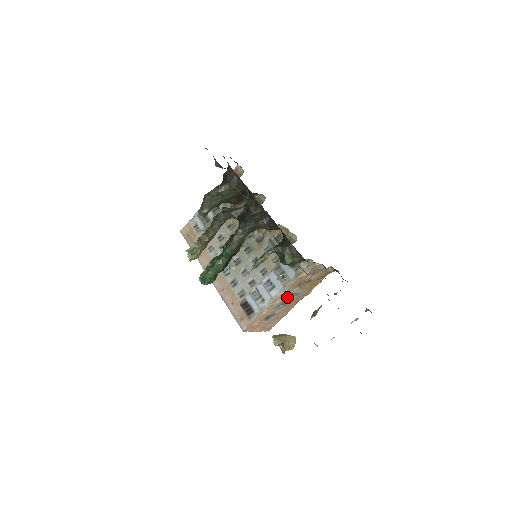
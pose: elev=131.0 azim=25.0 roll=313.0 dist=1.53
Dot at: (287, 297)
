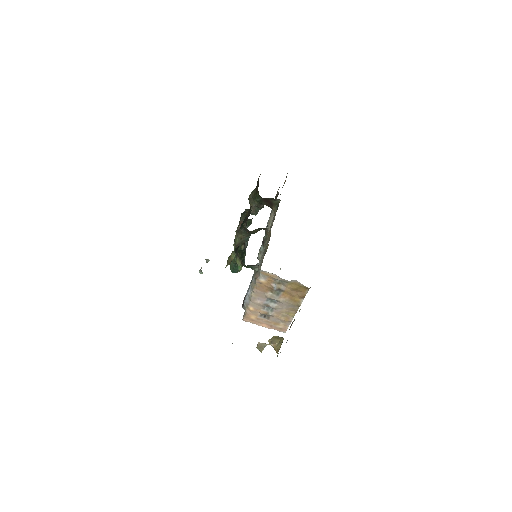
Dot at: (269, 300)
